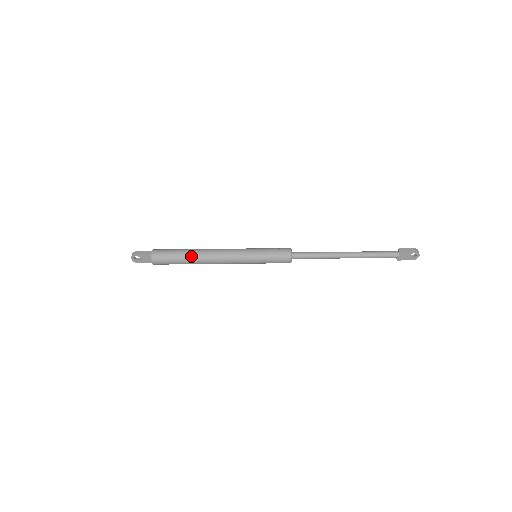
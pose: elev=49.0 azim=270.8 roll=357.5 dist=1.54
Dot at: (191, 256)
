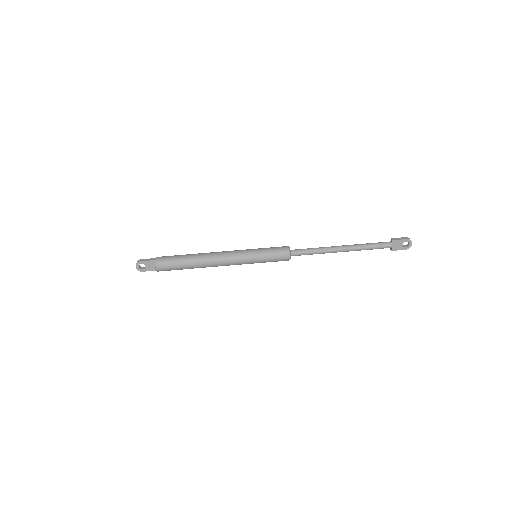
Dot at: (194, 259)
